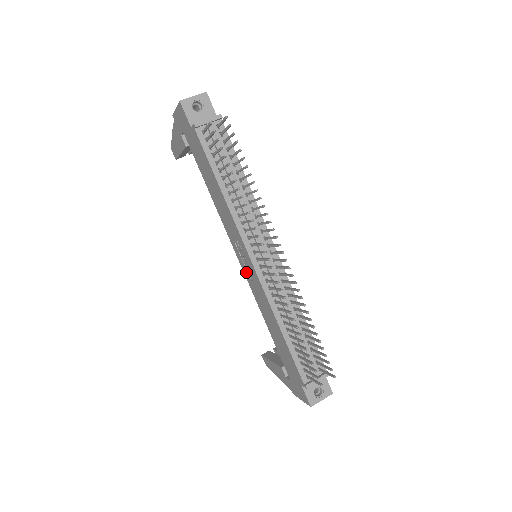
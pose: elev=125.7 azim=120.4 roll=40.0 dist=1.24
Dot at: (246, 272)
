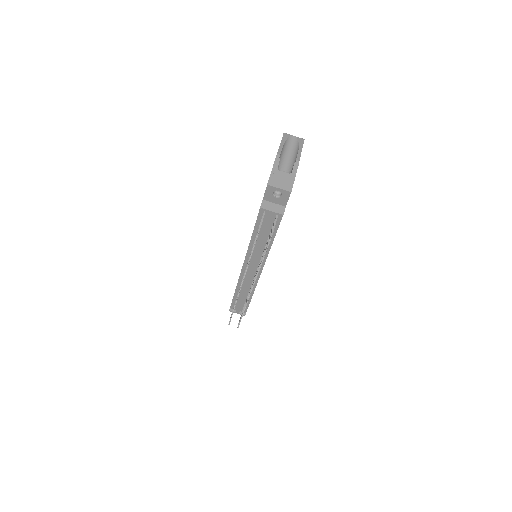
Dot at: occluded
